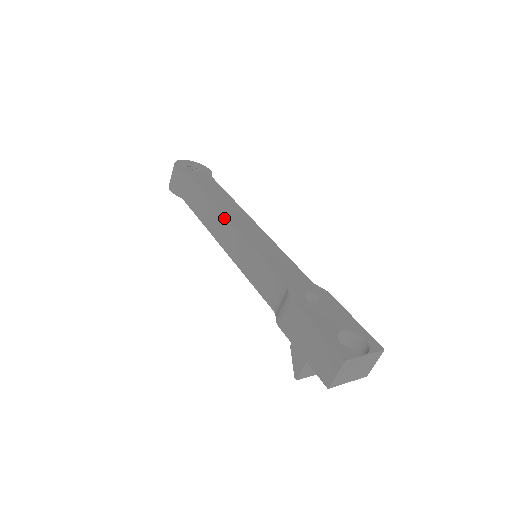
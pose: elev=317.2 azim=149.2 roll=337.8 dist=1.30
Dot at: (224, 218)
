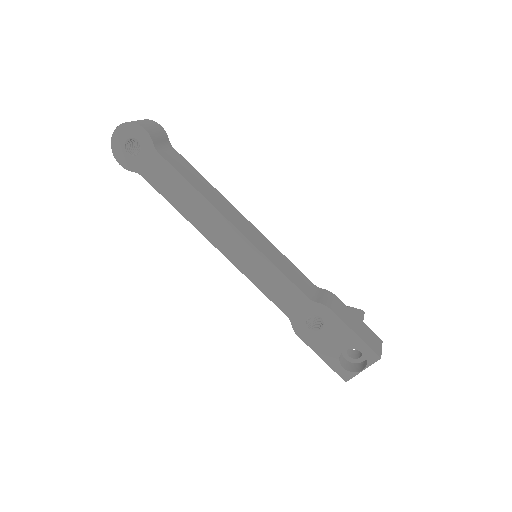
Dot at: (206, 237)
